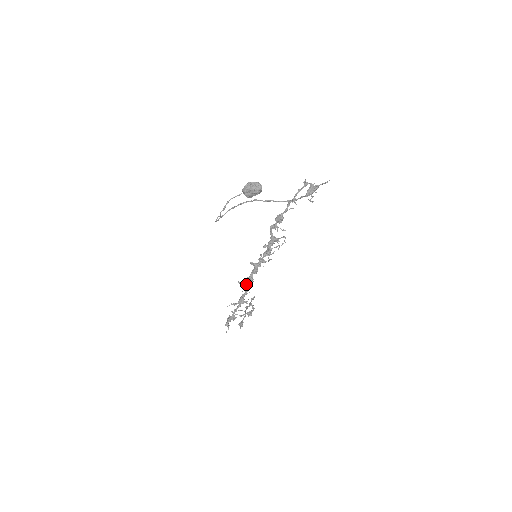
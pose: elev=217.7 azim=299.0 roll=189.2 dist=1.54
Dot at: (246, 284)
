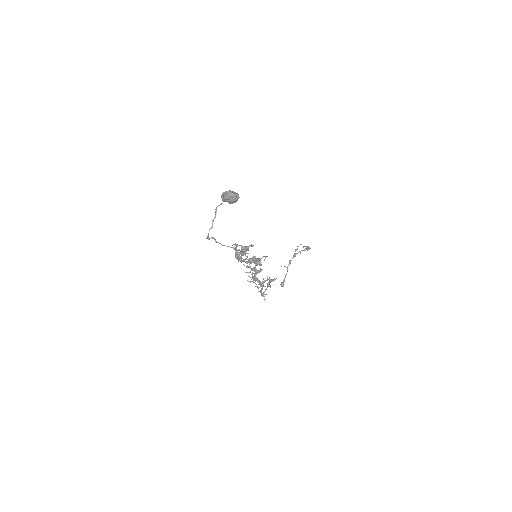
Dot at: (255, 280)
